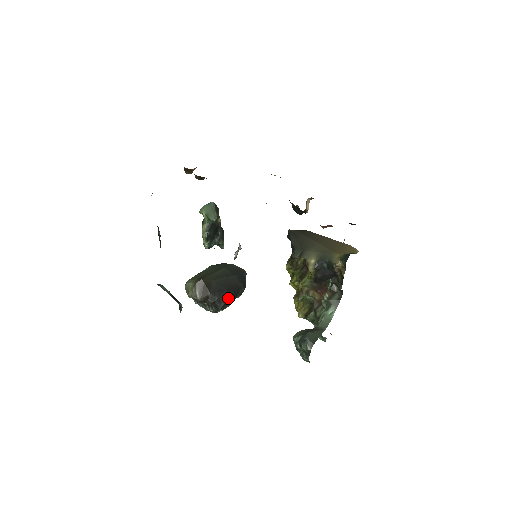
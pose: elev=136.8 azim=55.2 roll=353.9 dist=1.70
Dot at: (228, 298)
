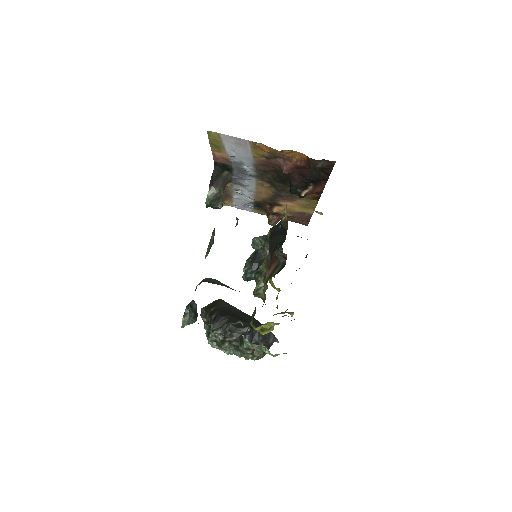
Dot at: (226, 323)
